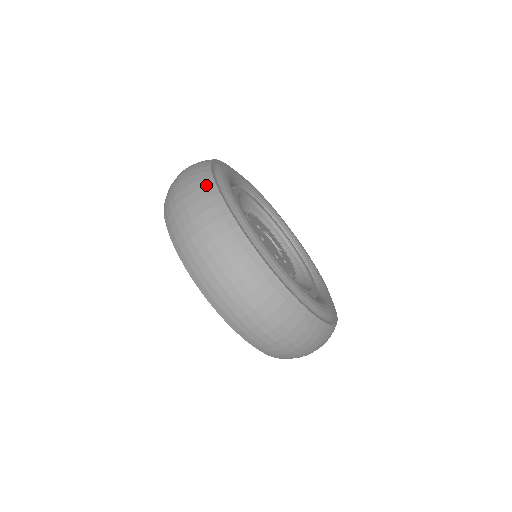
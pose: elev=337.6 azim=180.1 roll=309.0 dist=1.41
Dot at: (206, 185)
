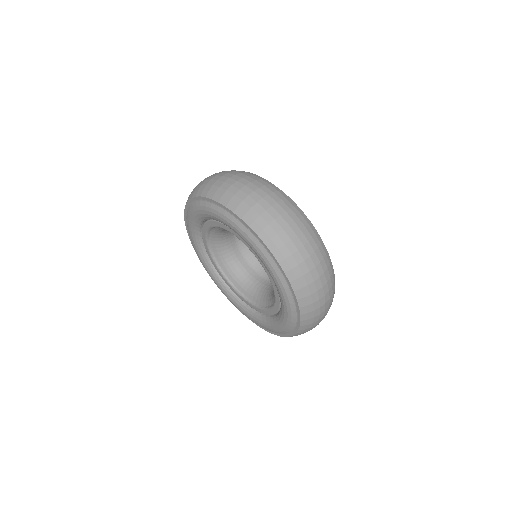
Dot at: occluded
